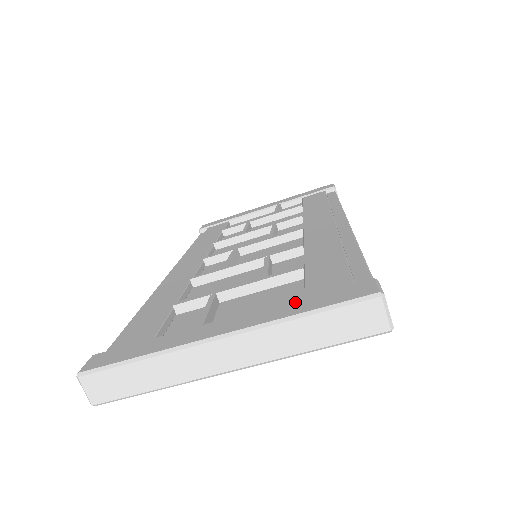
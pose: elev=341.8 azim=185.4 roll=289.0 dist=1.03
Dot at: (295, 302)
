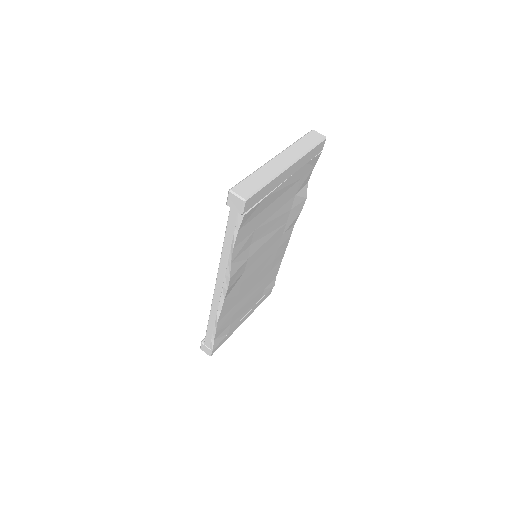
Dot at: occluded
